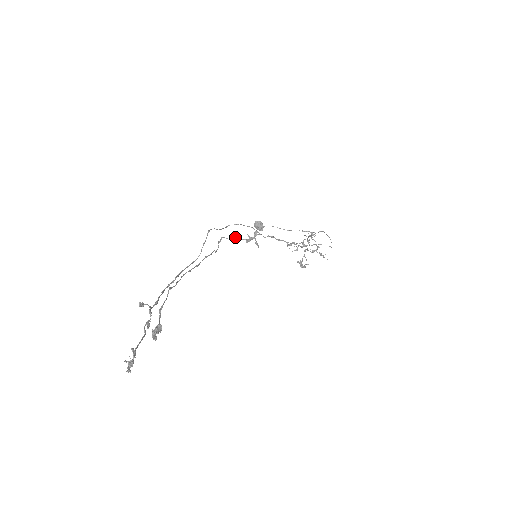
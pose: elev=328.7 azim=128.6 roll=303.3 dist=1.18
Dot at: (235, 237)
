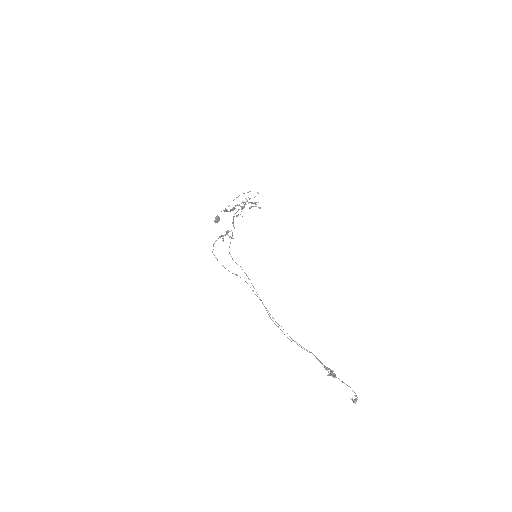
Dot at: (214, 243)
